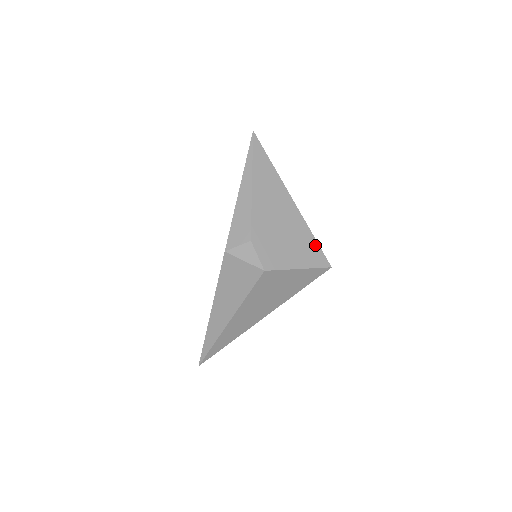
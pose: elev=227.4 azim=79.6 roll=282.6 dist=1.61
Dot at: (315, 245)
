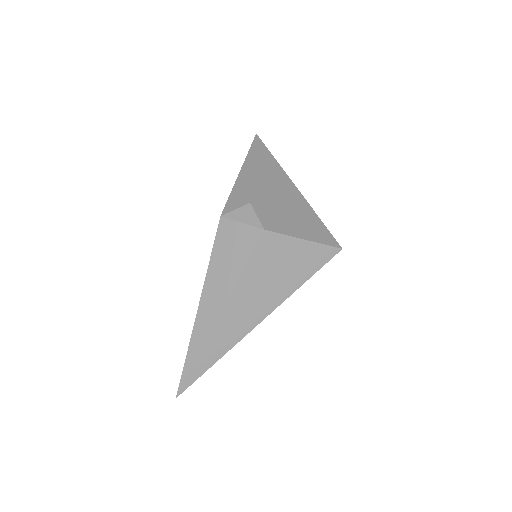
Dot at: (322, 226)
